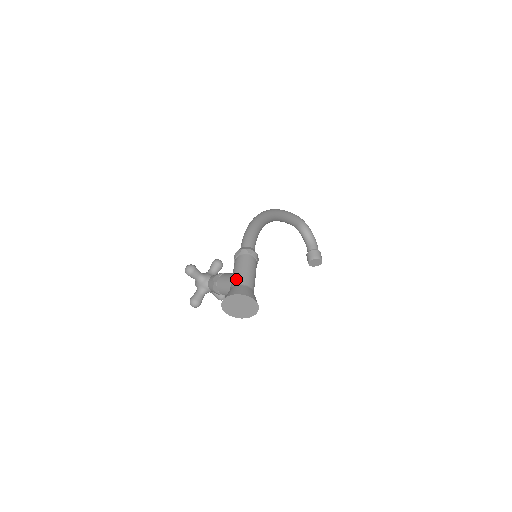
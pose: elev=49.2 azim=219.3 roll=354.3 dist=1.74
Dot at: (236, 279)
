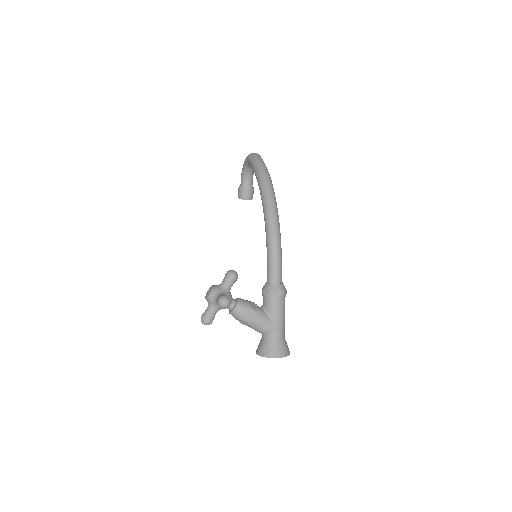
Dot at: (279, 331)
